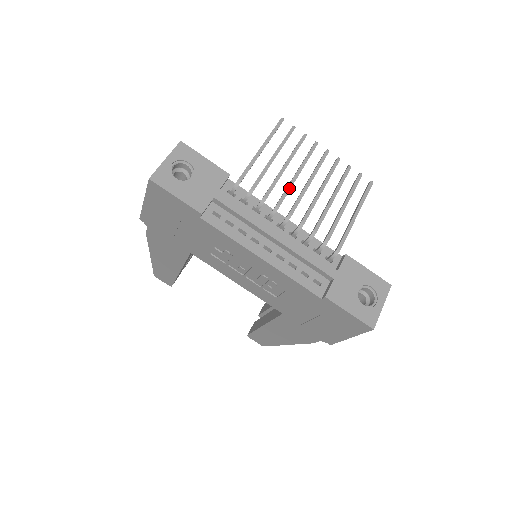
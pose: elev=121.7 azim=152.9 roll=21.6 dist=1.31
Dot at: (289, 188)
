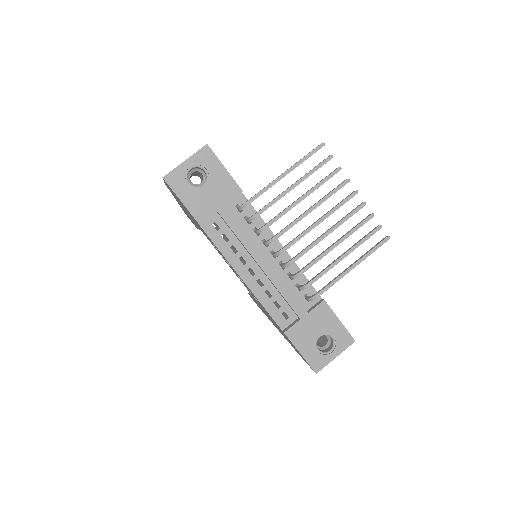
Dot at: (294, 223)
